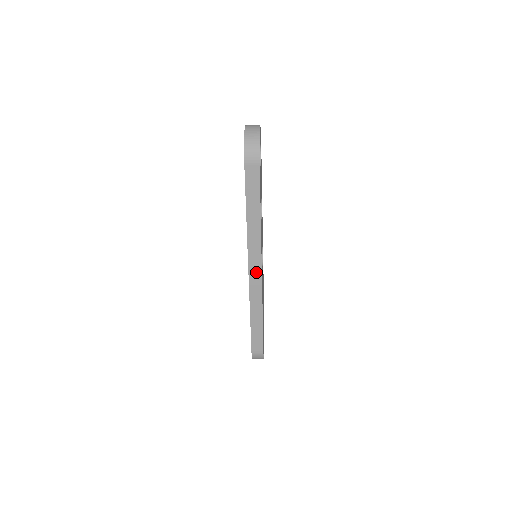
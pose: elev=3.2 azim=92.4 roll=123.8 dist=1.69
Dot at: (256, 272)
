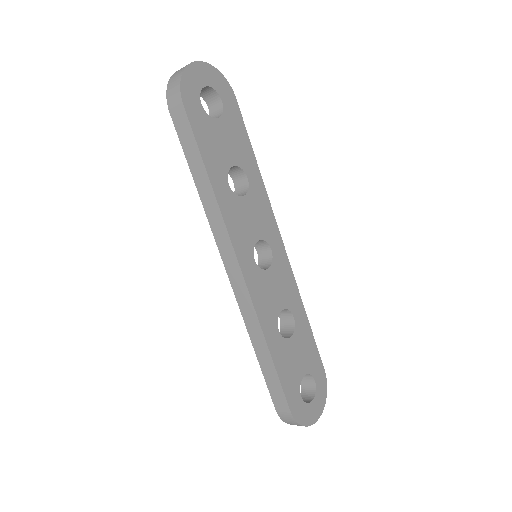
Dot at: (236, 274)
